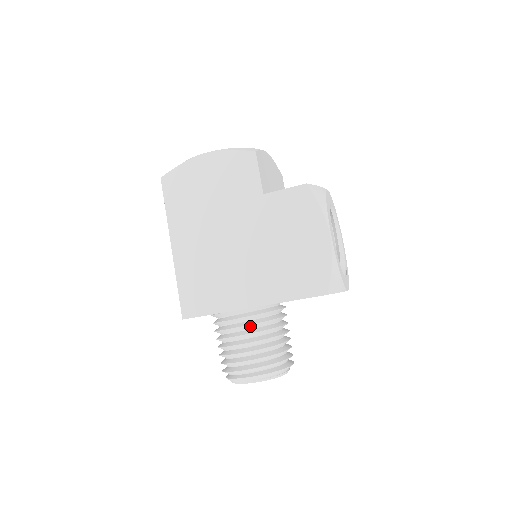
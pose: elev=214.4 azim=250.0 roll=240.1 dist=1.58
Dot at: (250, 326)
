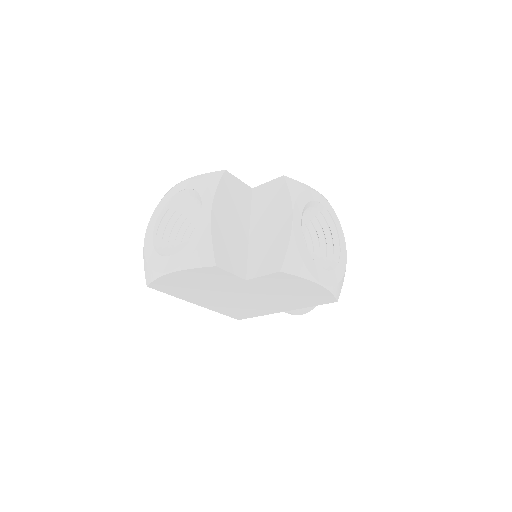
Dot at: occluded
